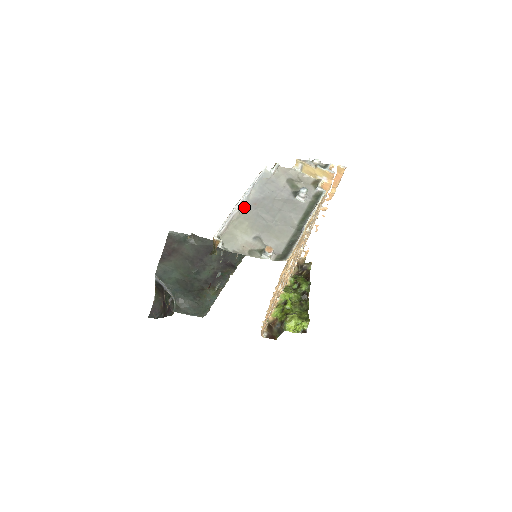
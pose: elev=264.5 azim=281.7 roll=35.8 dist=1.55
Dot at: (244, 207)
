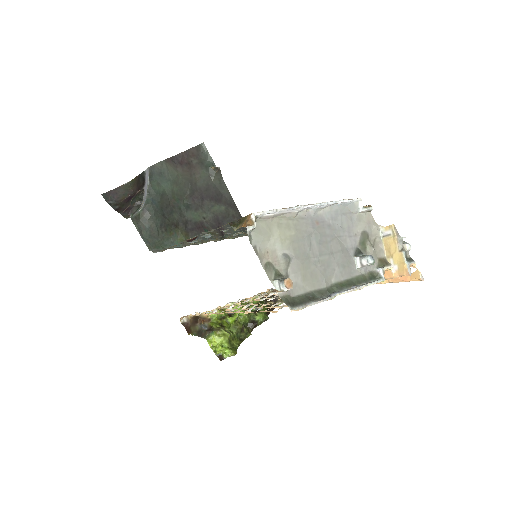
Dot at: (306, 215)
